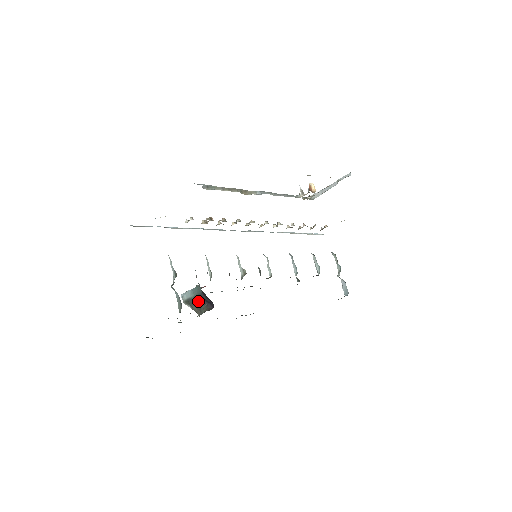
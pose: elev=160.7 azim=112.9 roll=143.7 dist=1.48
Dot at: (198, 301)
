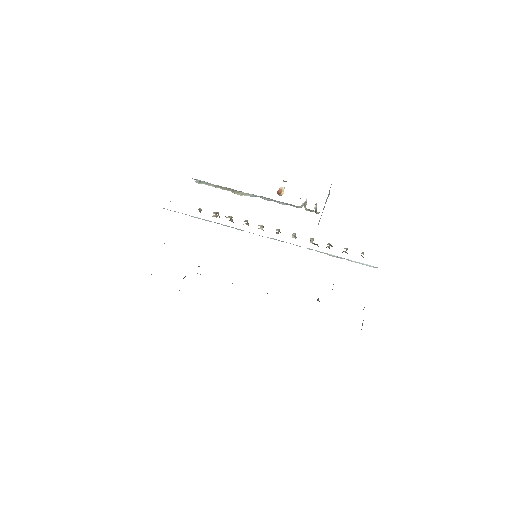
Dot at: occluded
